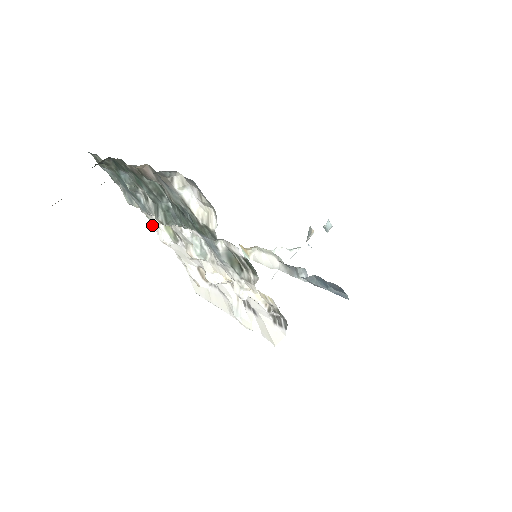
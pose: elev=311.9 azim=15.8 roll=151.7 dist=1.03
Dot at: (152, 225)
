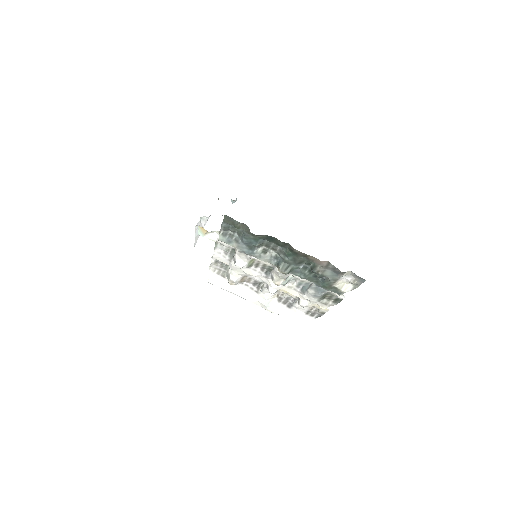
Dot at: (214, 247)
